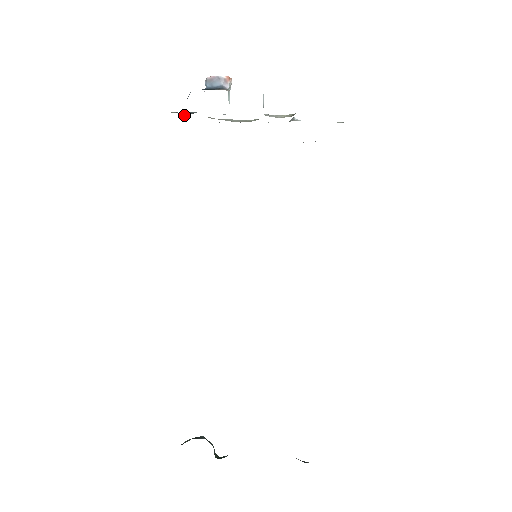
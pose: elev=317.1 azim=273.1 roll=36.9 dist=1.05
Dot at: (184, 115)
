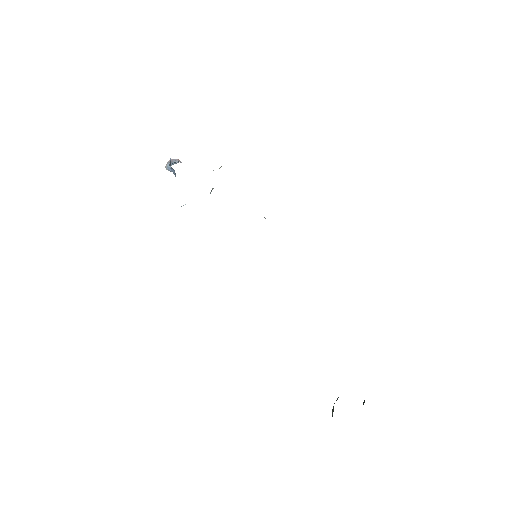
Dot at: occluded
